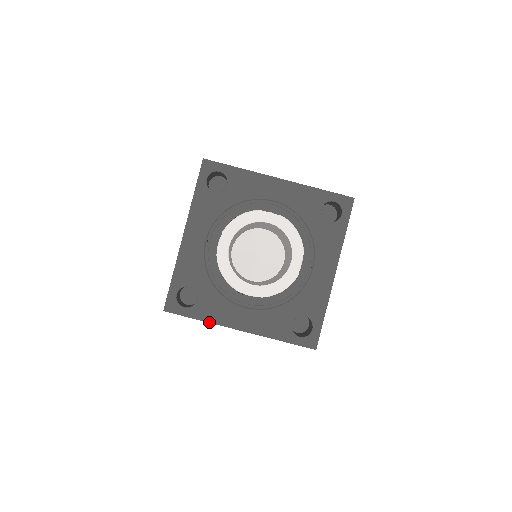
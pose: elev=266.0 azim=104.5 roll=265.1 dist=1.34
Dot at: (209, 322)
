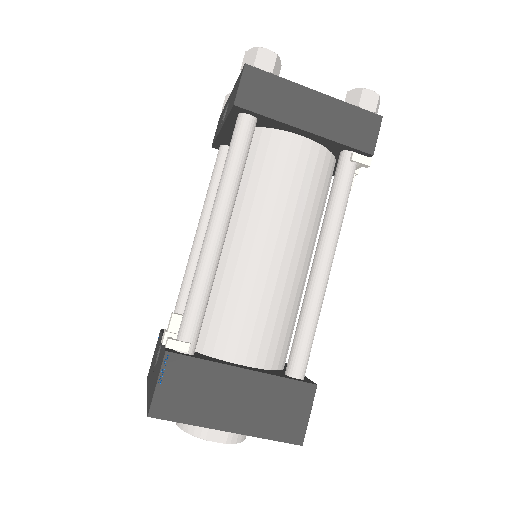
Dot at: occluded
